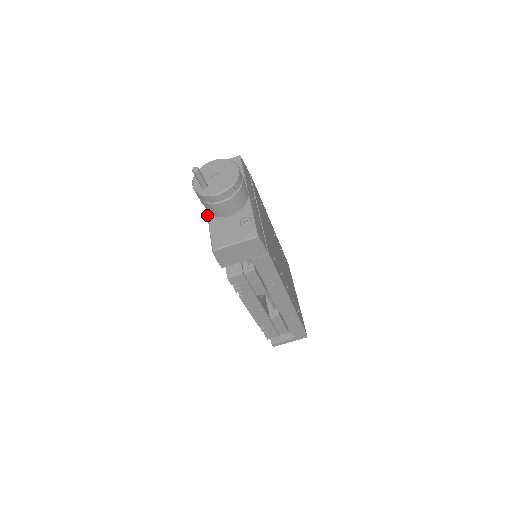
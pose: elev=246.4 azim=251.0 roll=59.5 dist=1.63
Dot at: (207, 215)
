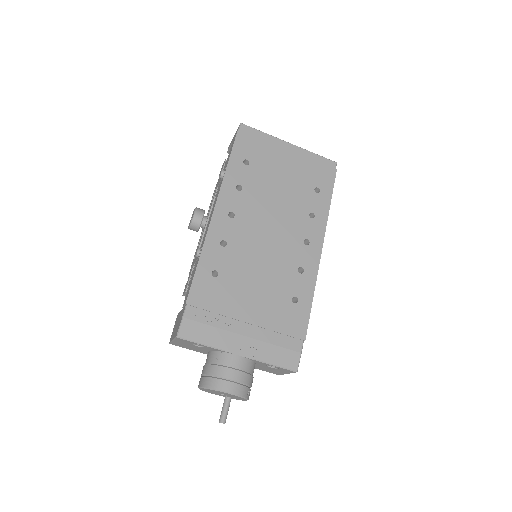
Dot at: occluded
